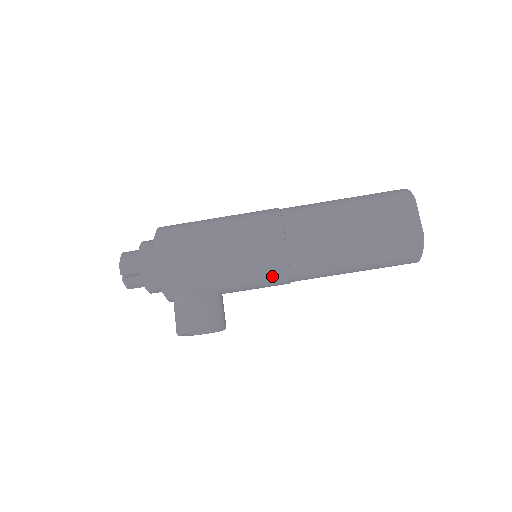
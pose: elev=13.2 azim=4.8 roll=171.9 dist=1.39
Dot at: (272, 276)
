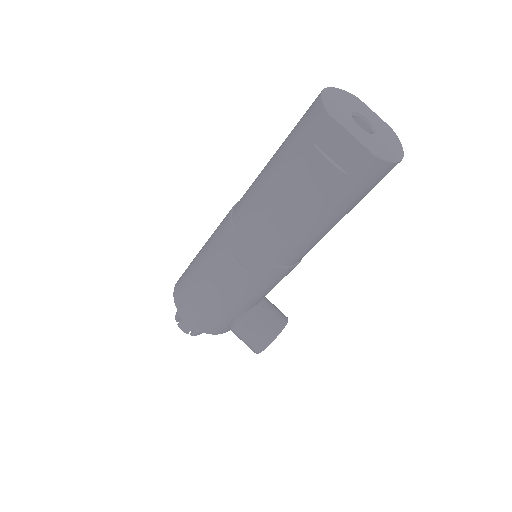
Dot at: (276, 279)
